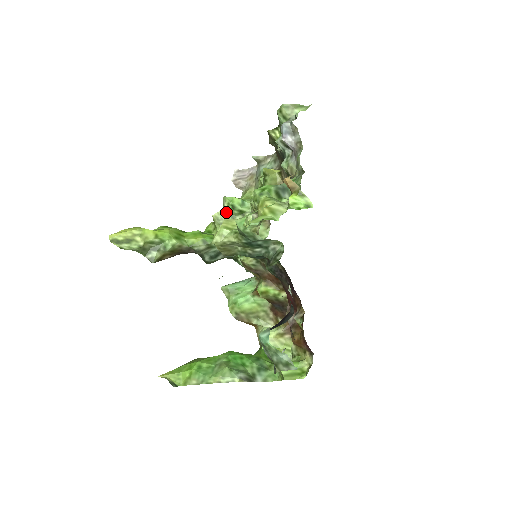
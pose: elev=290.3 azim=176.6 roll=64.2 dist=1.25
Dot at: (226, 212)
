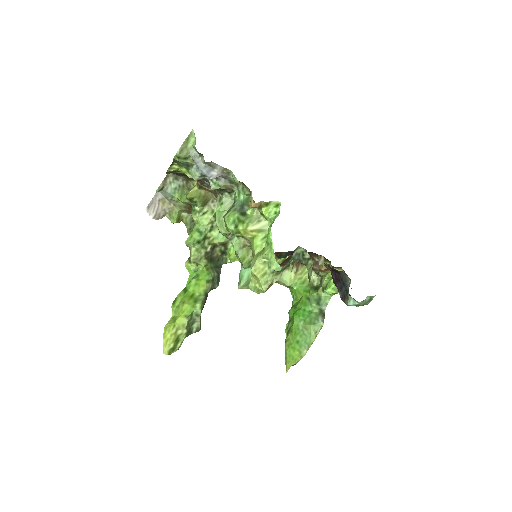
Dot at: (196, 249)
